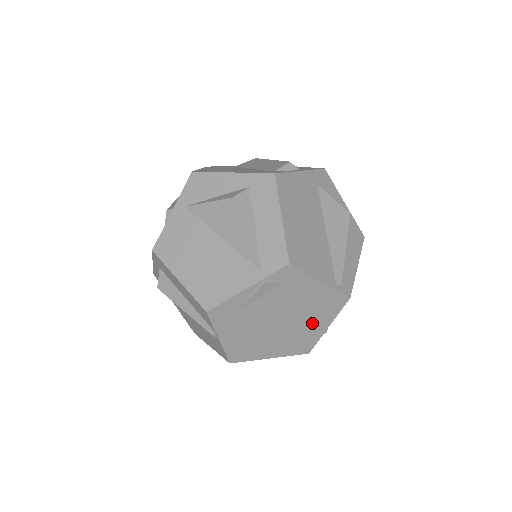
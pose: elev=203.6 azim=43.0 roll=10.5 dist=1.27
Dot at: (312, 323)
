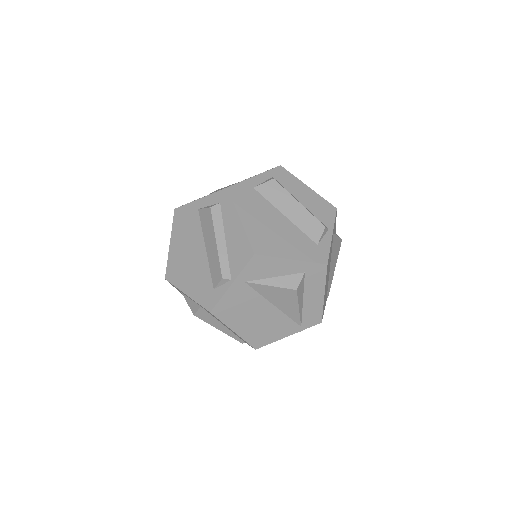
Dot at: occluded
